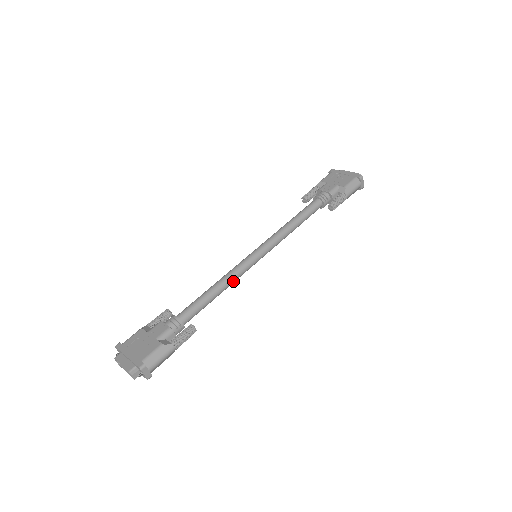
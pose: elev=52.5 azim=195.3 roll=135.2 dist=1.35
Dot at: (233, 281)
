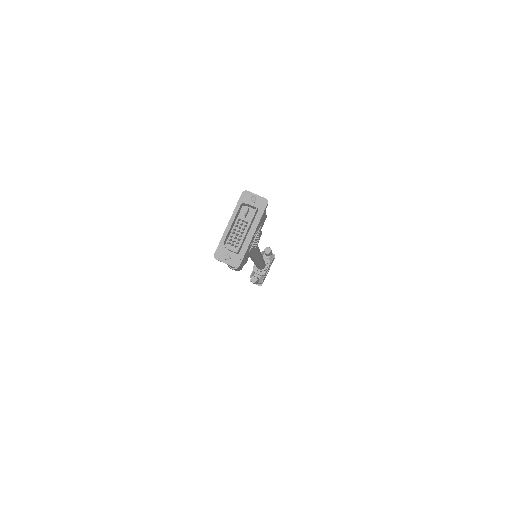
Dot at: occluded
